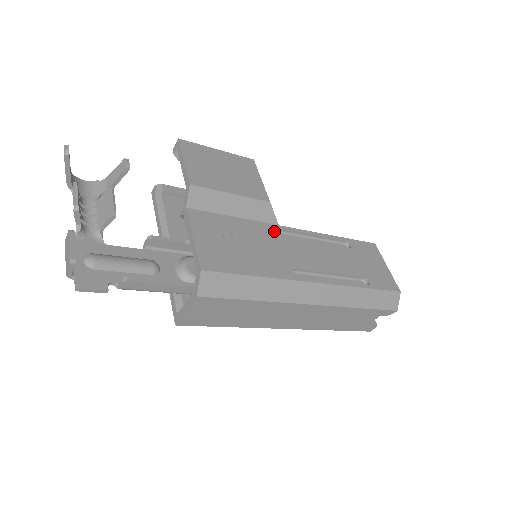
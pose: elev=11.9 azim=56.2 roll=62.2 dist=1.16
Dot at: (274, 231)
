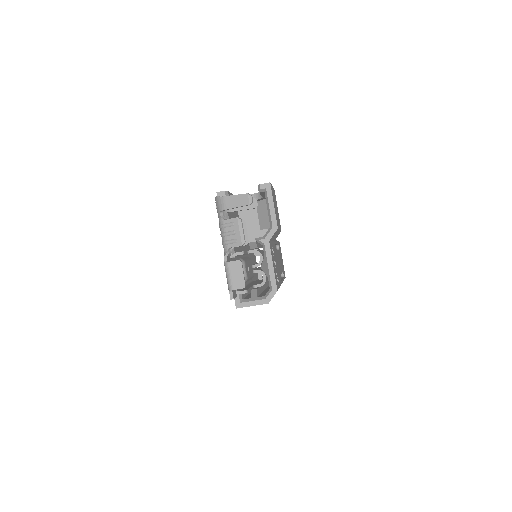
Dot at: occluded
